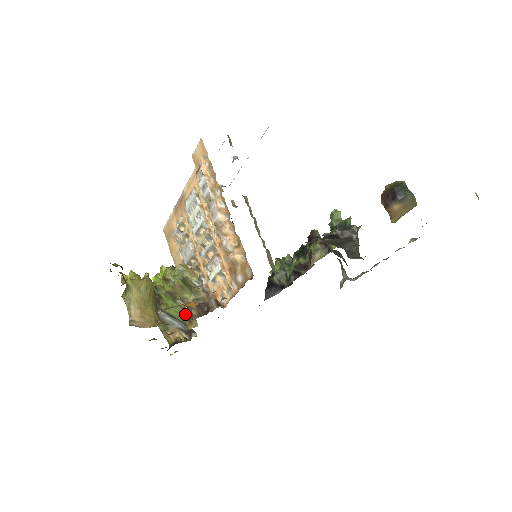
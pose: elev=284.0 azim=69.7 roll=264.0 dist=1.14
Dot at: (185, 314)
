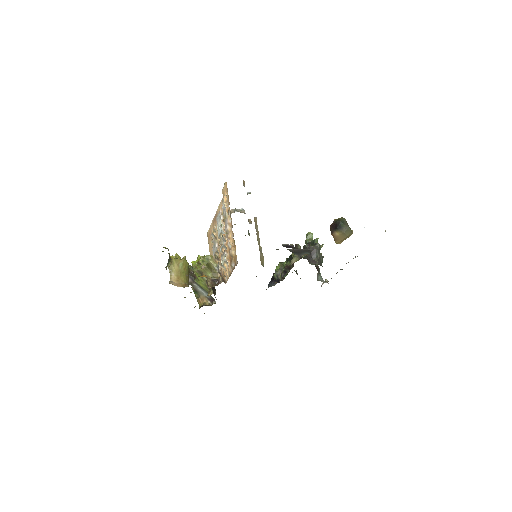
Dot at: occluded
